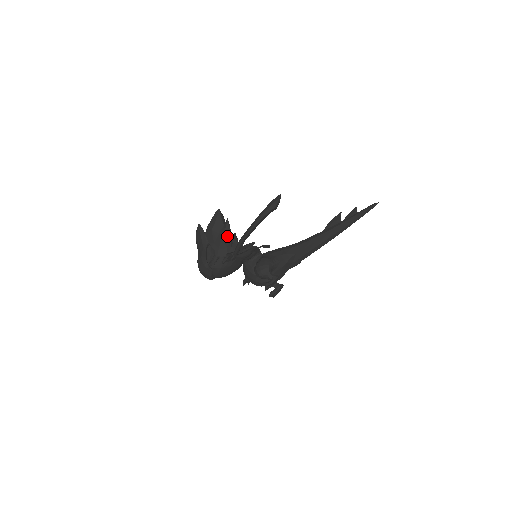
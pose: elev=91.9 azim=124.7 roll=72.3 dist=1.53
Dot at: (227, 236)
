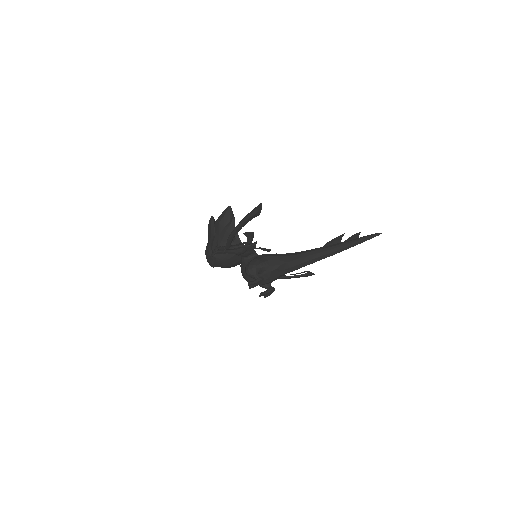
Dot at: (230, 231)
